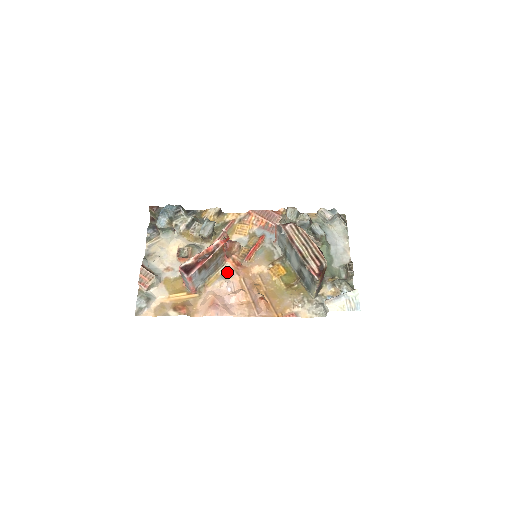
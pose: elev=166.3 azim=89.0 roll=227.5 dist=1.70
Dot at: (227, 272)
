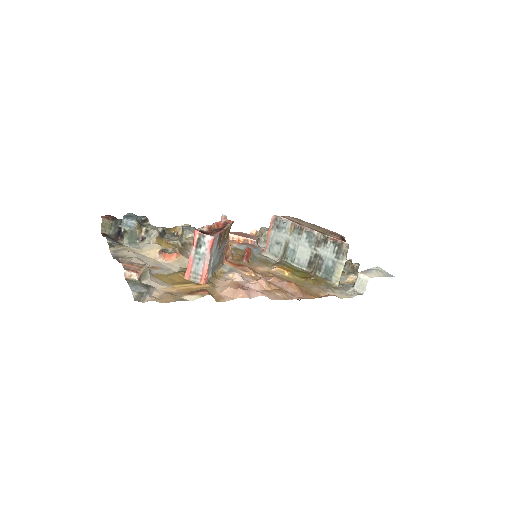
Dot at: (231, 270)
